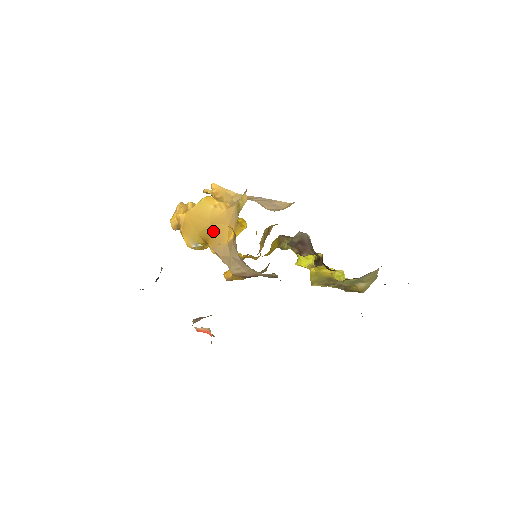
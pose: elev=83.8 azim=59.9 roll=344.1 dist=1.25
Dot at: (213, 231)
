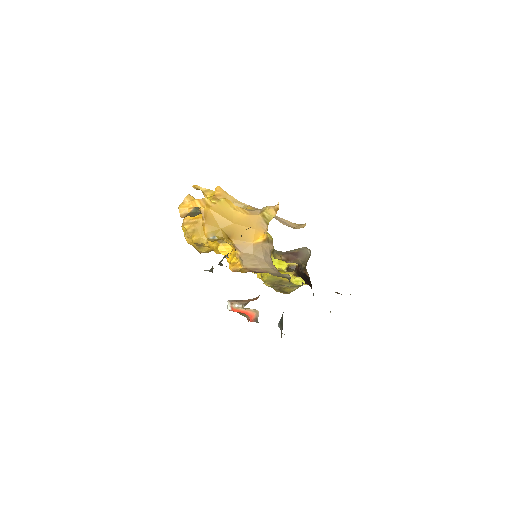
Dot at: (238, 230)
